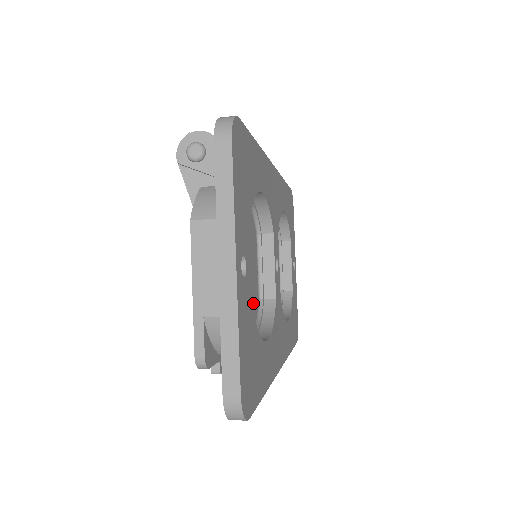
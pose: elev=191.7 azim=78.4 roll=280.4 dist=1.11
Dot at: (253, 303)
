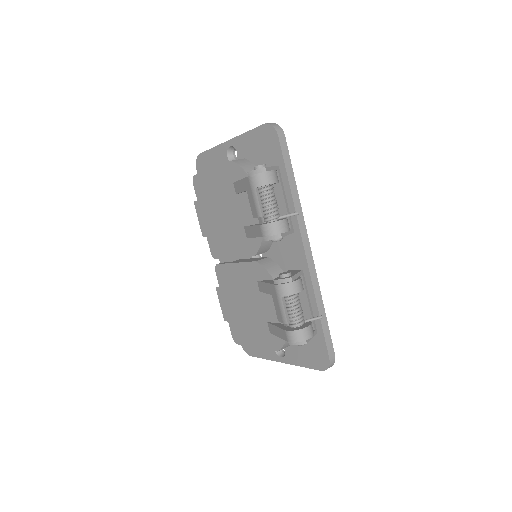
Dot at: occluded
